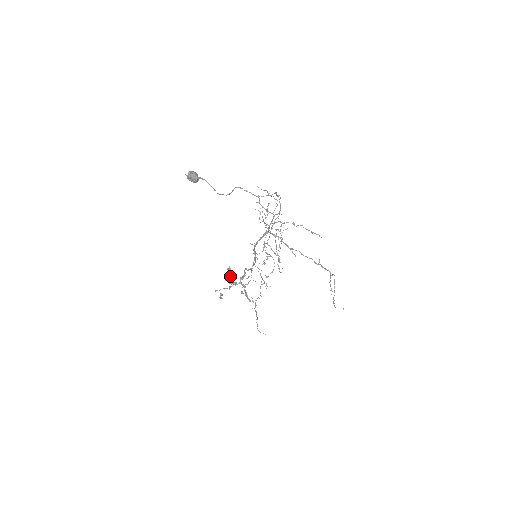
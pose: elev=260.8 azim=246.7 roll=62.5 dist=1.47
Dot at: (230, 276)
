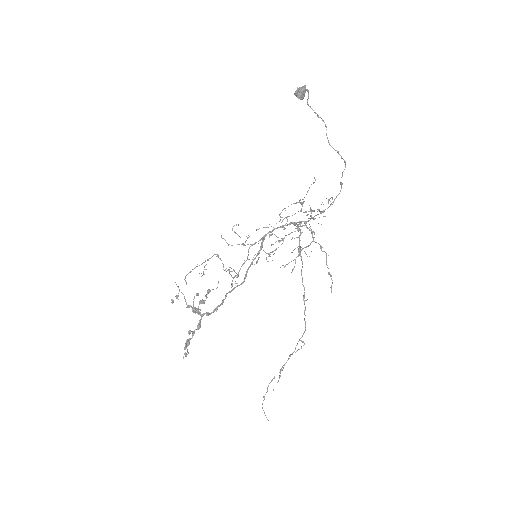
Dot at: (201, 300)
